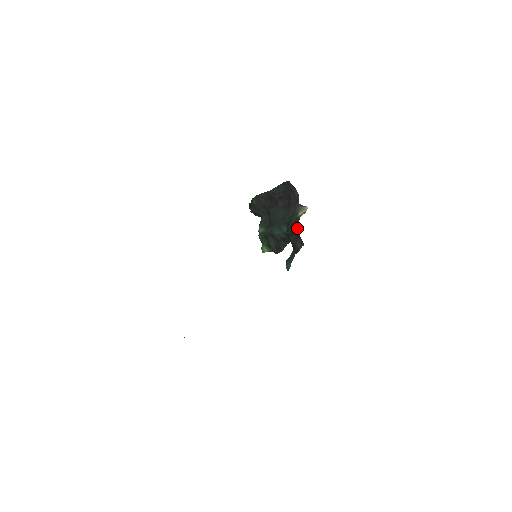
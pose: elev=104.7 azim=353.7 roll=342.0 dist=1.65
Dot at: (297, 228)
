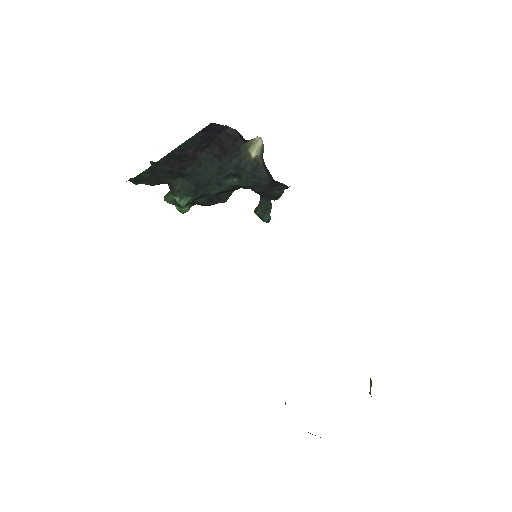
Dot at: (267, 176)
